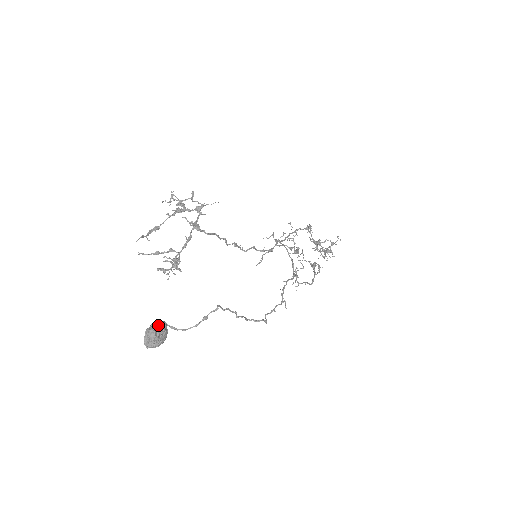
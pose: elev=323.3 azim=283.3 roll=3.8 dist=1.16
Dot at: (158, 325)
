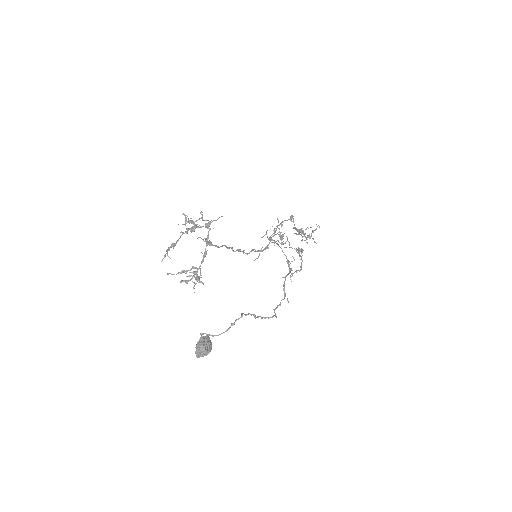
Dot at: (205, 340)
